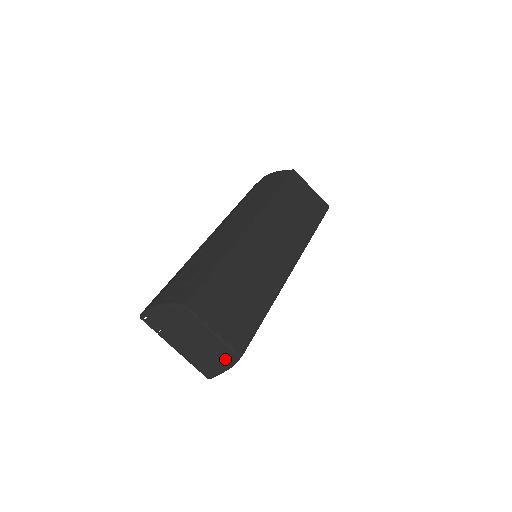
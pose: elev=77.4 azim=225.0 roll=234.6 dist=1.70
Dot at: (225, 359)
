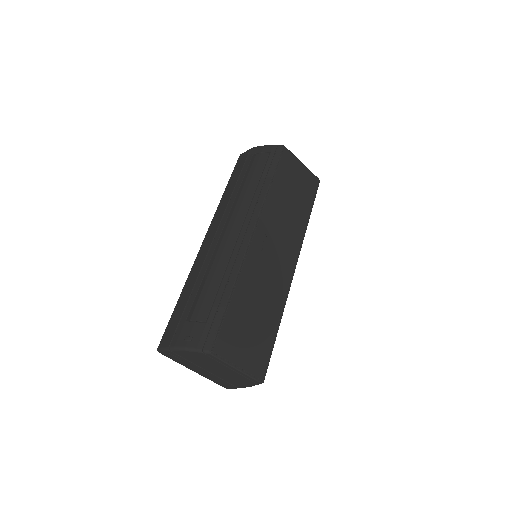
Dot at: (247, 383)
